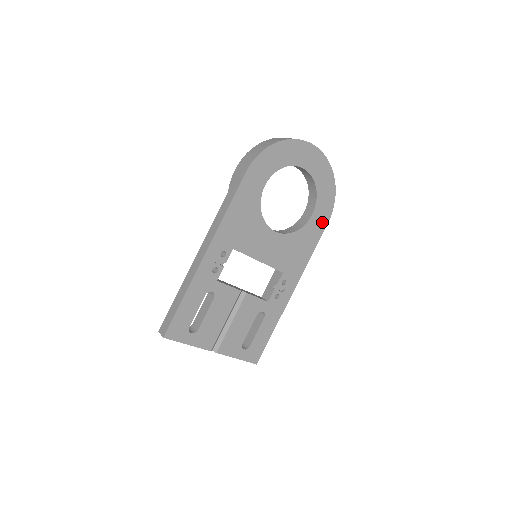
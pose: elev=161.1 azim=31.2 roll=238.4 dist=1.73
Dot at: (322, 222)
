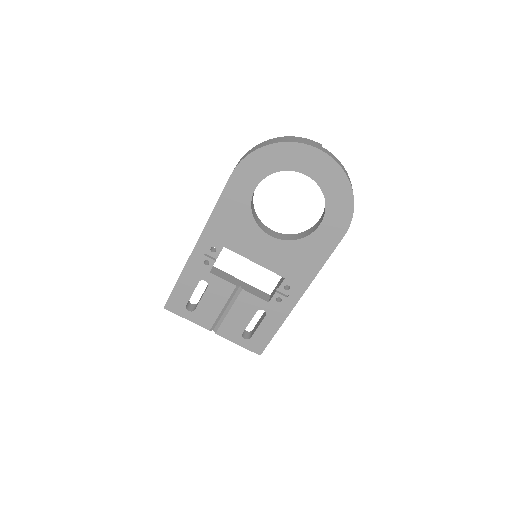
Dot at: (335, 234)
